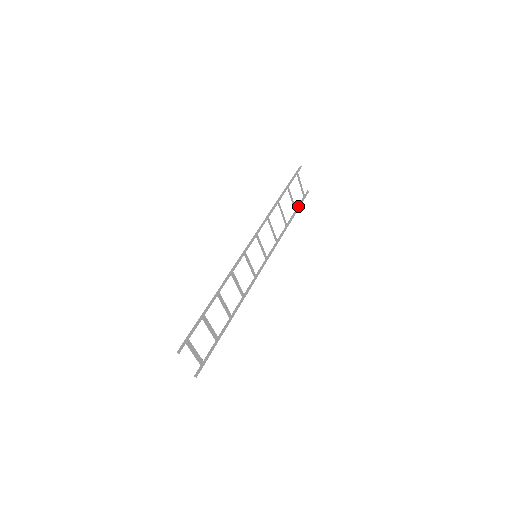
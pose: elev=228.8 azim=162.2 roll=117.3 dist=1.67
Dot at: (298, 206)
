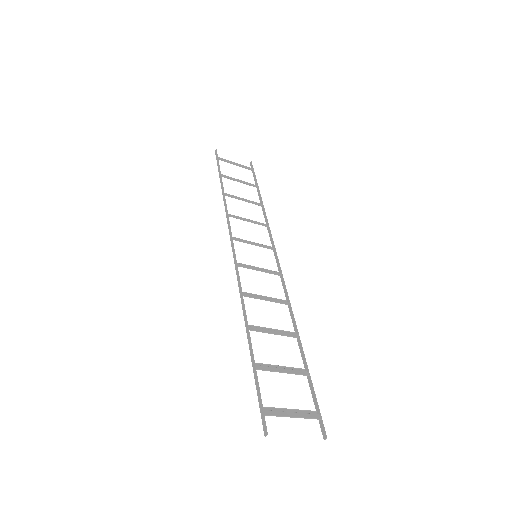
Dot at: (255, 181)
